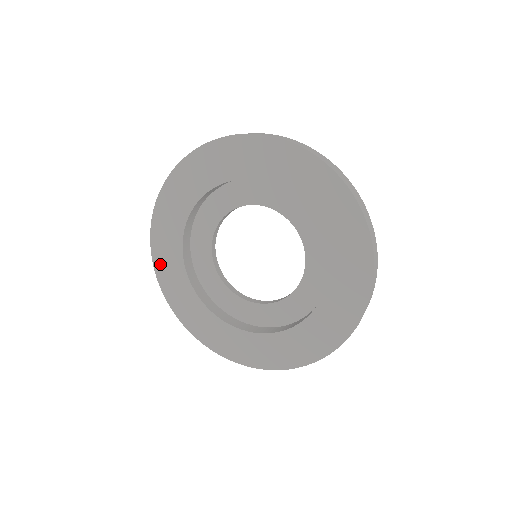
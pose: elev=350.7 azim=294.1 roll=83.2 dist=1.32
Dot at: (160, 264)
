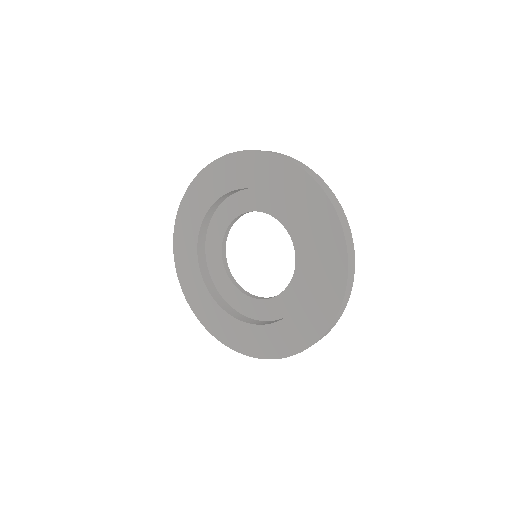
Dot at: (186, 206)
